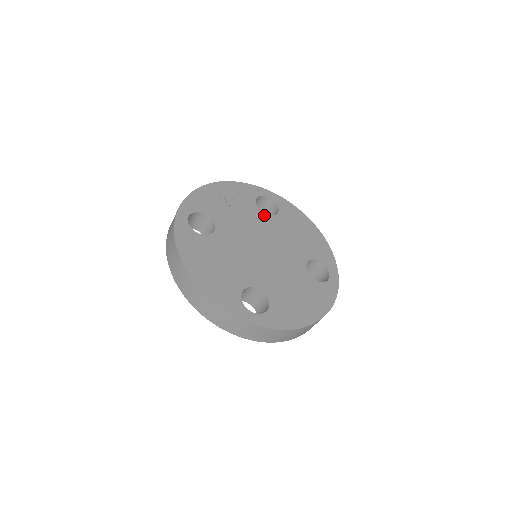
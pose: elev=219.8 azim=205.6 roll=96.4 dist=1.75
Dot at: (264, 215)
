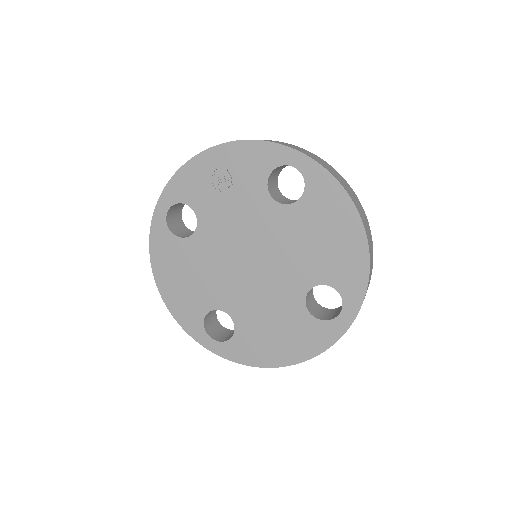
Dot at: (273, 204)
